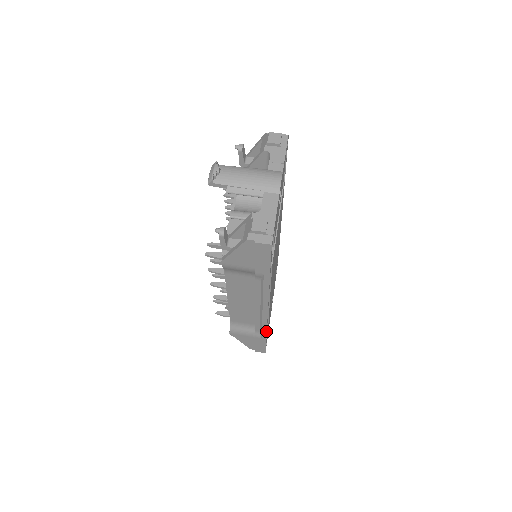
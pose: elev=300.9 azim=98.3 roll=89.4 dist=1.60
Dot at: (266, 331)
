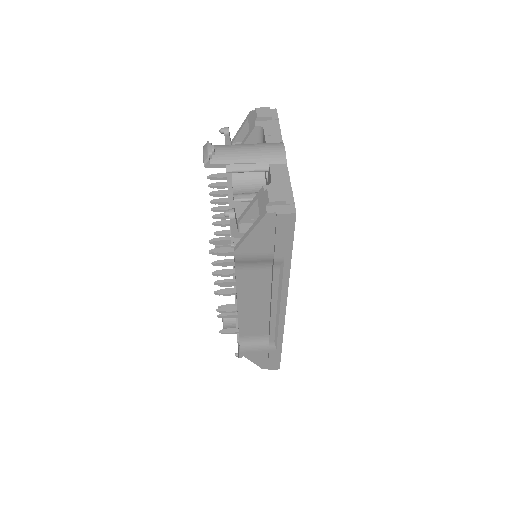
Dot at: (282, 338)
